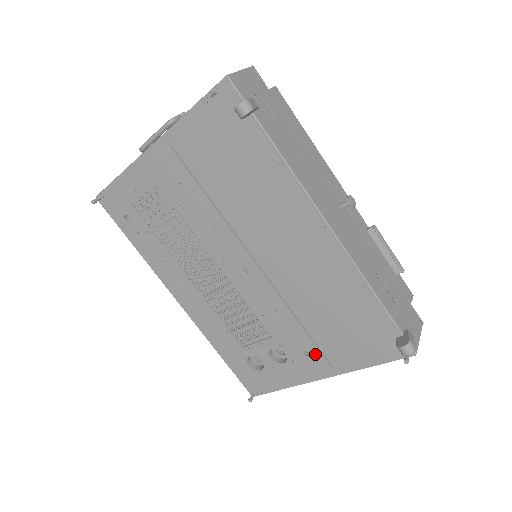
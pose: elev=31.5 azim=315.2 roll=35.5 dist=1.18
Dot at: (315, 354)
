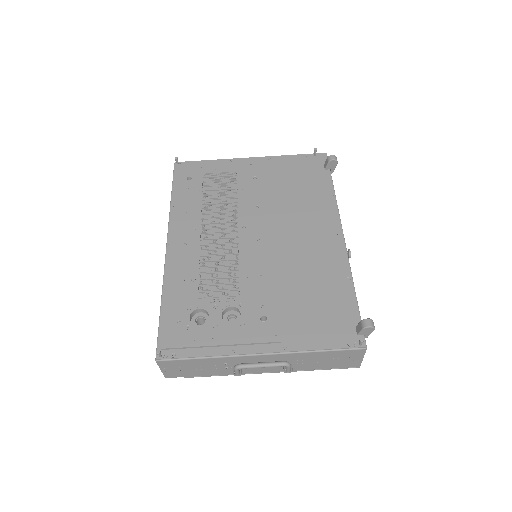
Dot at: (273, 322)
